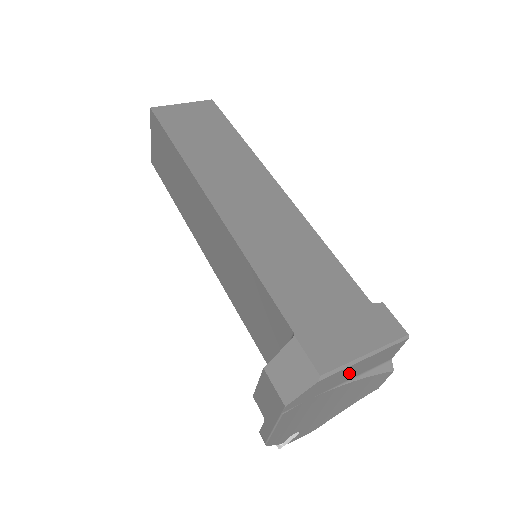
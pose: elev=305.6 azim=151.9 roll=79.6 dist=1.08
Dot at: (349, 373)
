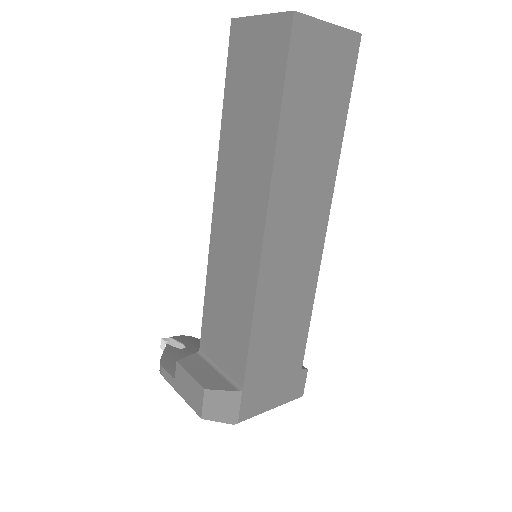
Dot at: occluded
